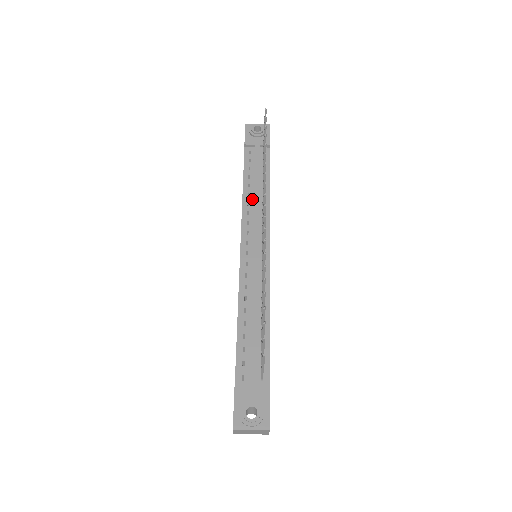
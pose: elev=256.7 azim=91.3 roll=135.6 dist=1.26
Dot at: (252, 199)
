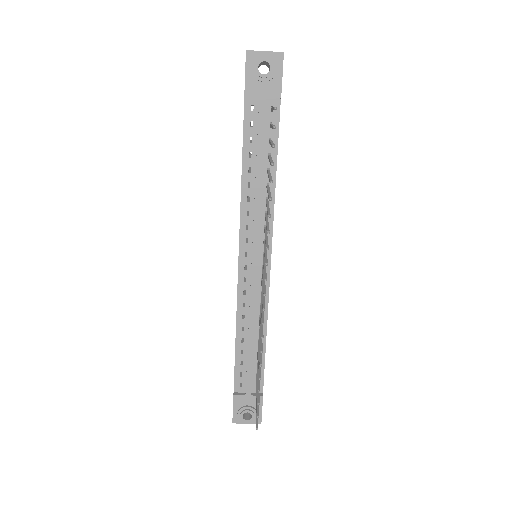
Dot at: (253, 192)
